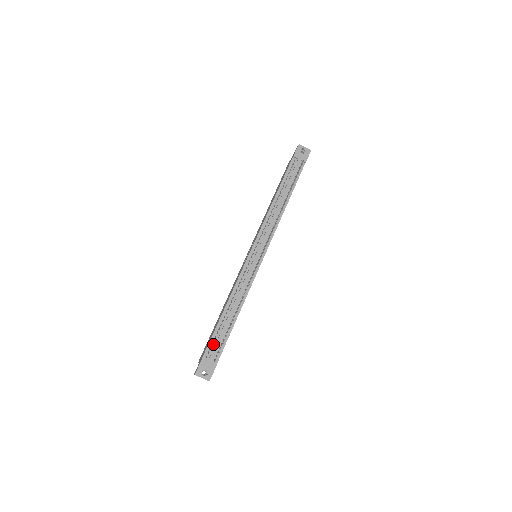
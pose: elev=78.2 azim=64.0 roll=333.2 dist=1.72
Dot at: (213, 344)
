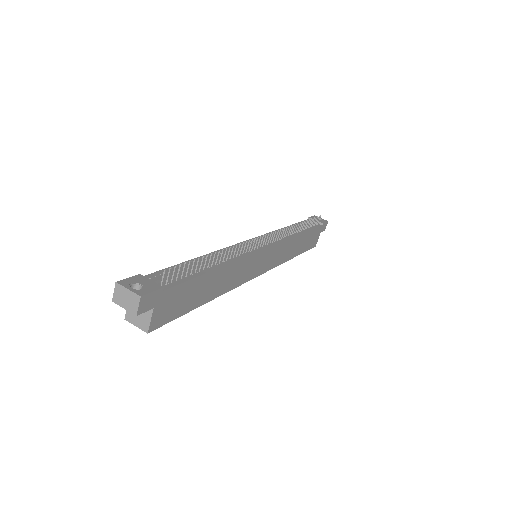
Dot at: (166, 273)
